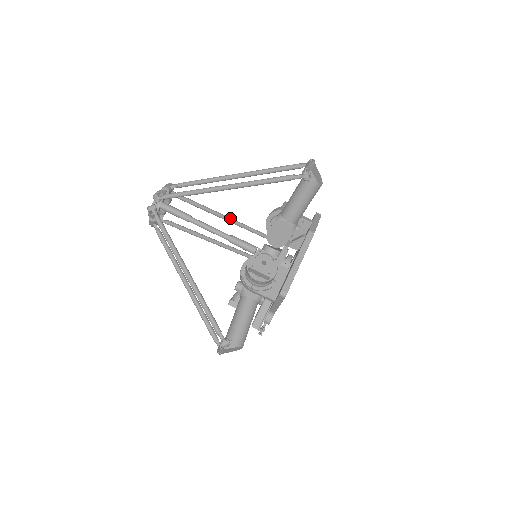
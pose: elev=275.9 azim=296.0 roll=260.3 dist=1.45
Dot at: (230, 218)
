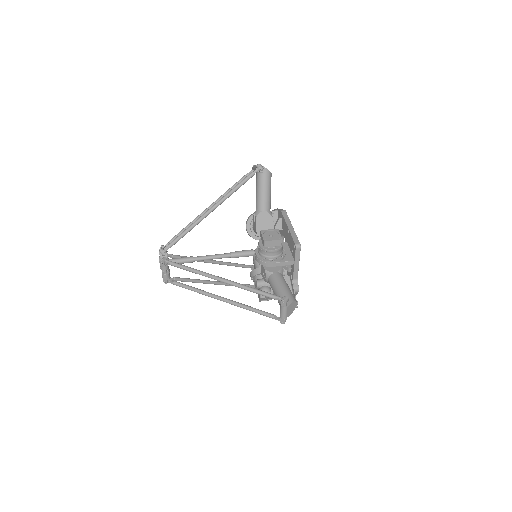
Dot at: (214, 260)
